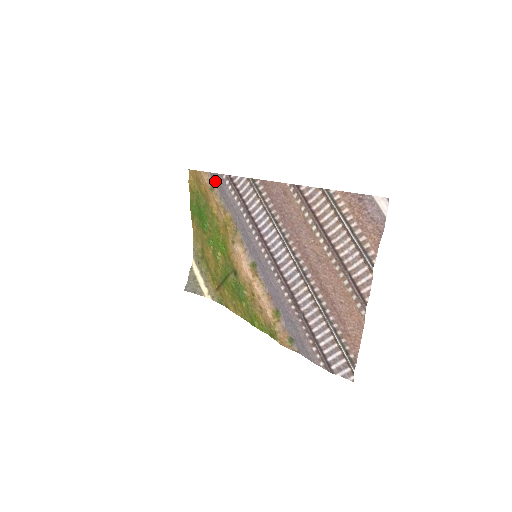
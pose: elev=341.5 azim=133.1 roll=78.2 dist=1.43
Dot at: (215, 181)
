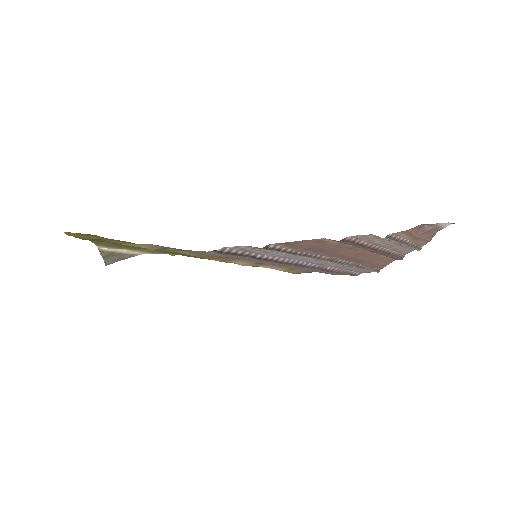
Dot at: occluded
